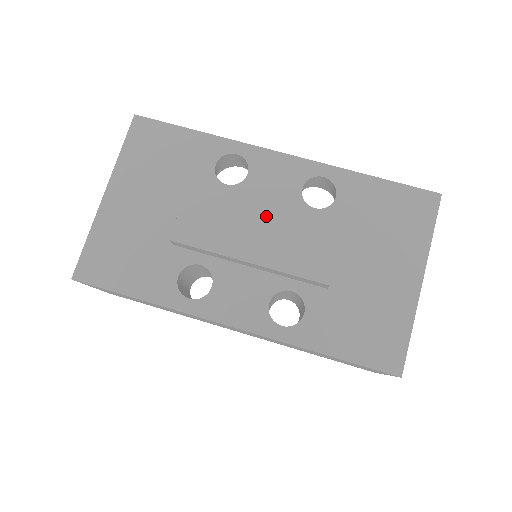
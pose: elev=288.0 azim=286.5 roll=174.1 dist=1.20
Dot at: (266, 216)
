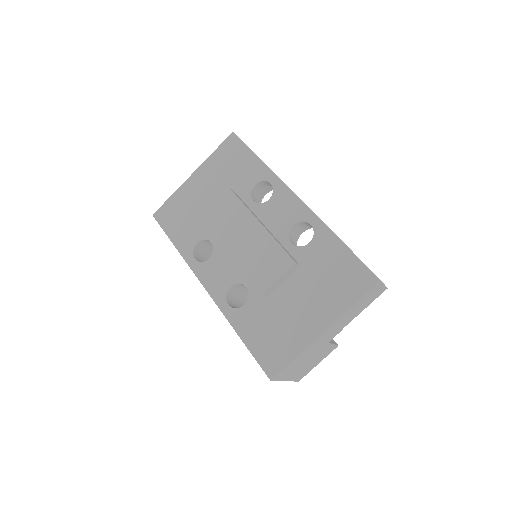
Dot at: (254, 232)
